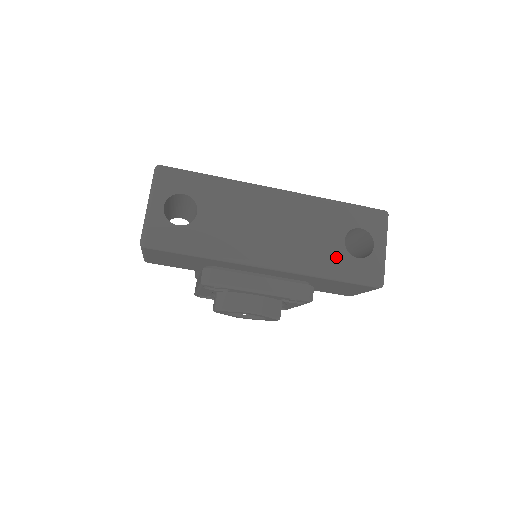
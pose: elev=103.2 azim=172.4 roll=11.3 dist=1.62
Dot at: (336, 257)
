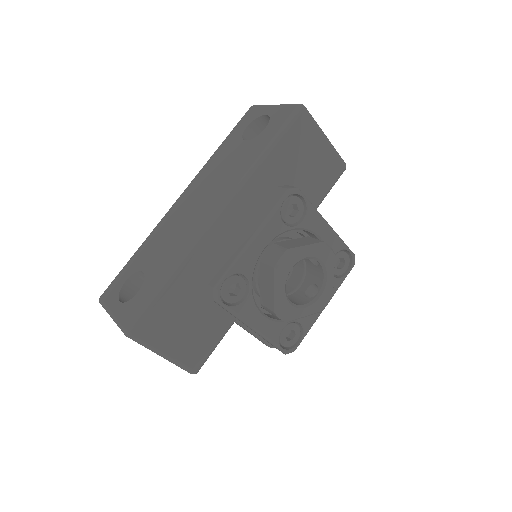
Dot at: (252, 148)
